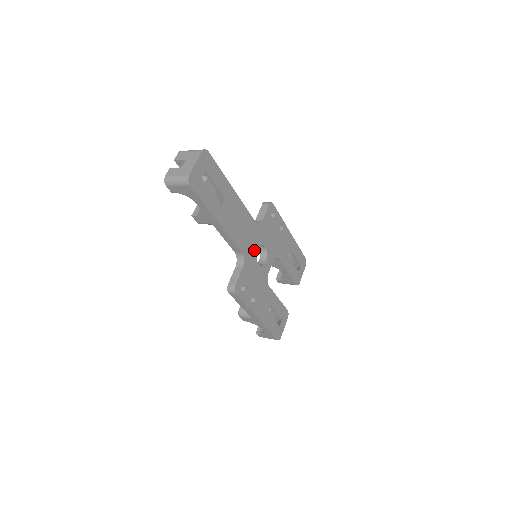
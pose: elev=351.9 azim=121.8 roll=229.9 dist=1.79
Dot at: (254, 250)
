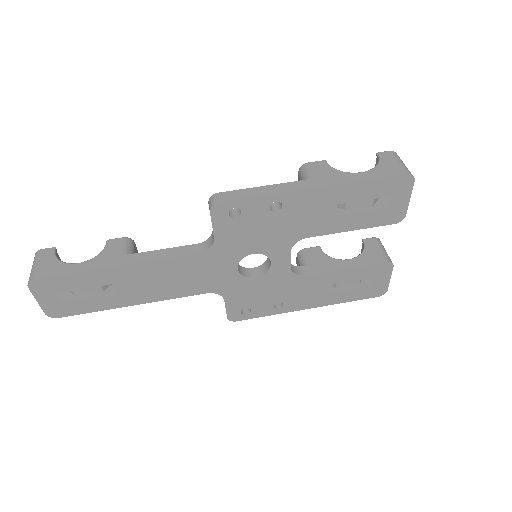
Dot at: (230, 274)
